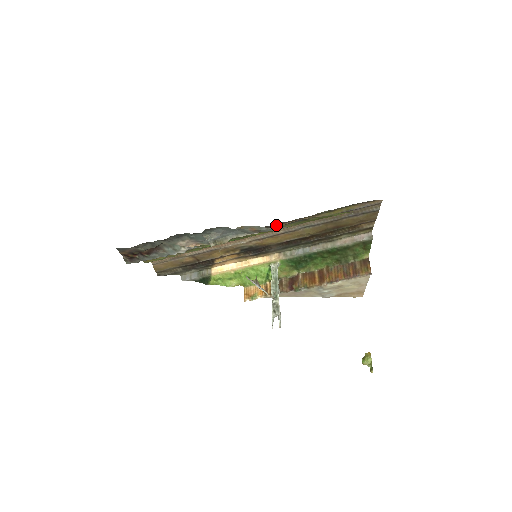
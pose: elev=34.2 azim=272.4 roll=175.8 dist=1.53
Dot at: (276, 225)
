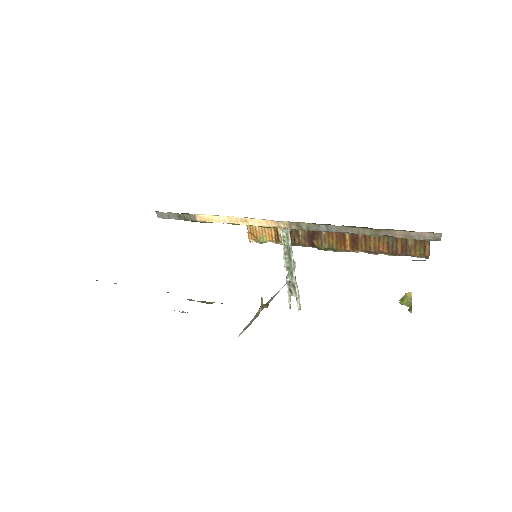
Dot at: occluded
